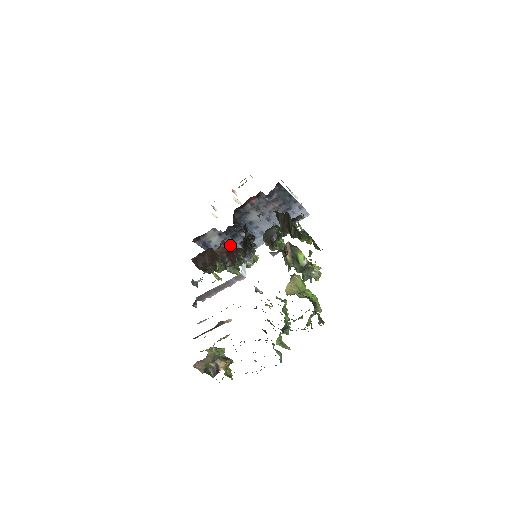
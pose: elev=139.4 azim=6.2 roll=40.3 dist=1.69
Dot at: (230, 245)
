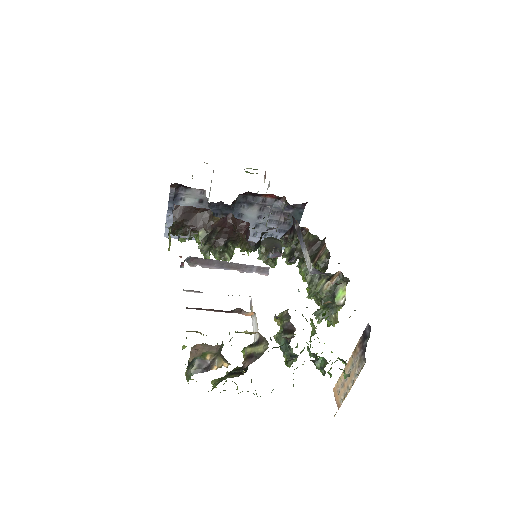
Dot at: (239, 225)
